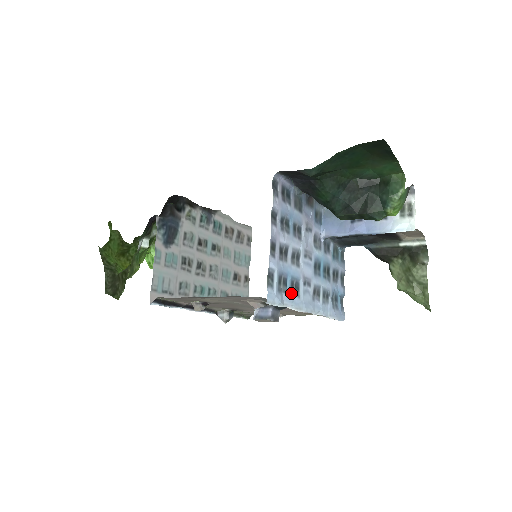
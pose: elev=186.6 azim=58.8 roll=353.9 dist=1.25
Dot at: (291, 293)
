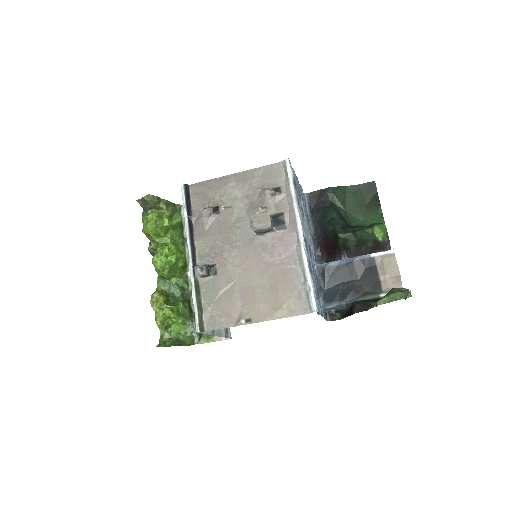
Dot at: (297, 197)
